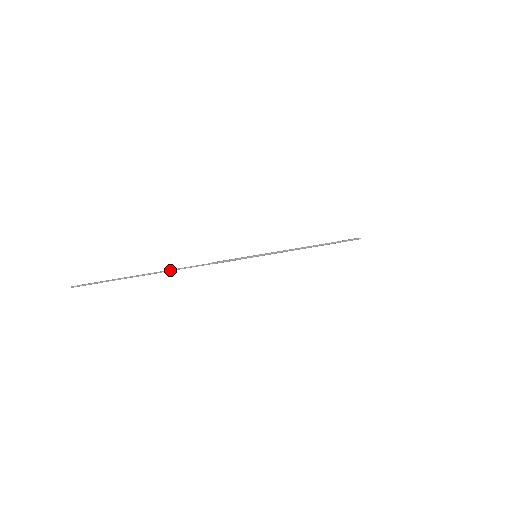
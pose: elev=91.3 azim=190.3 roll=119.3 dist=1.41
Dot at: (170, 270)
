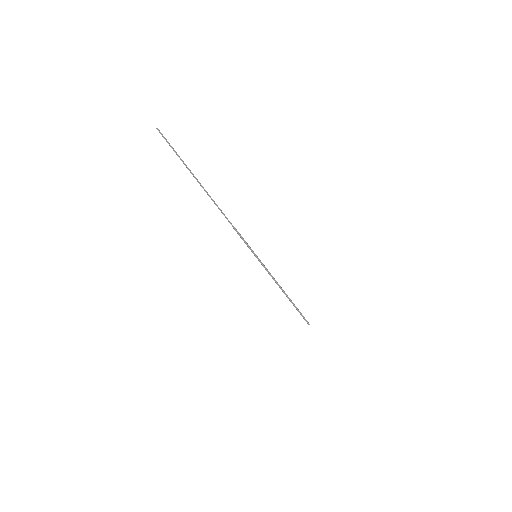
Dot at: occluded
